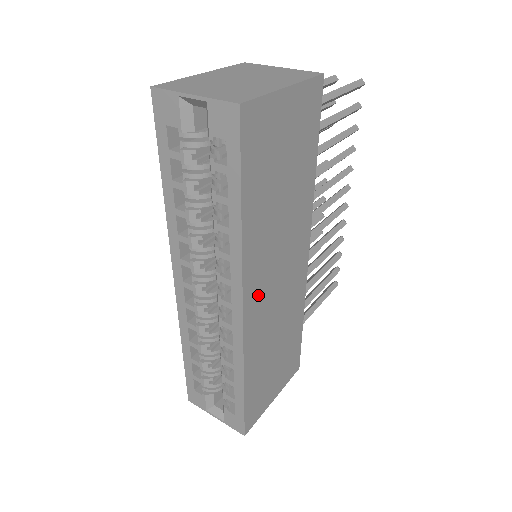
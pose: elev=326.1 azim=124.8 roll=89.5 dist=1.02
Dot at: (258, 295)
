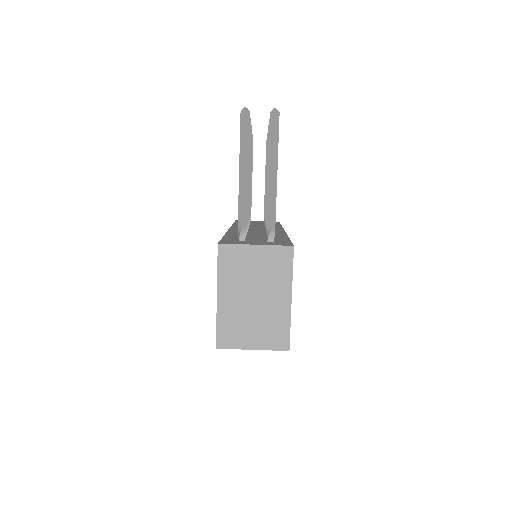
Dot at: occluded
